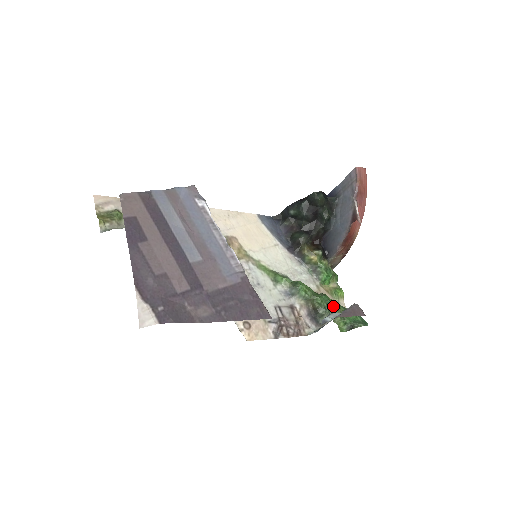
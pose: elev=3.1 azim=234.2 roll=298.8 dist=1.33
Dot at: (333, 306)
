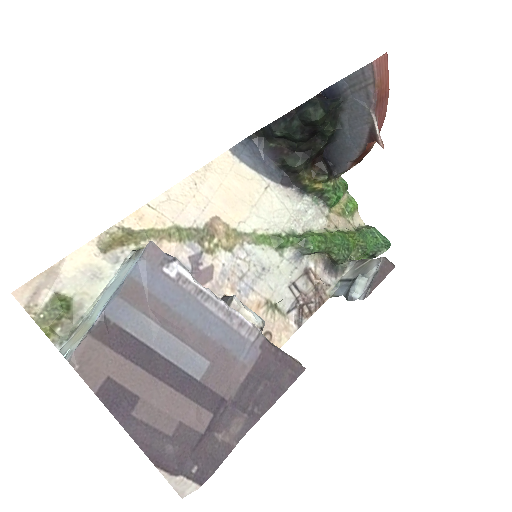
Dot at: (351, 245)
